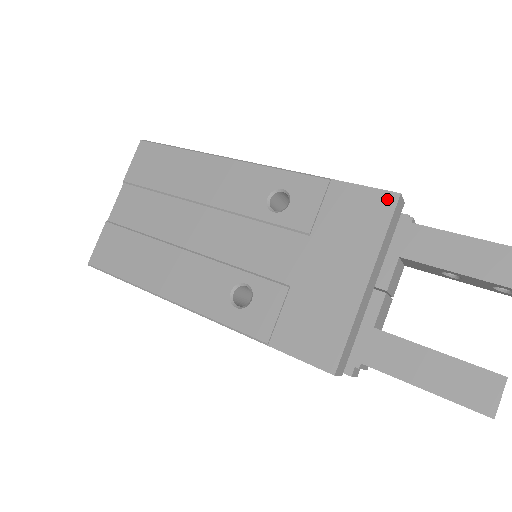
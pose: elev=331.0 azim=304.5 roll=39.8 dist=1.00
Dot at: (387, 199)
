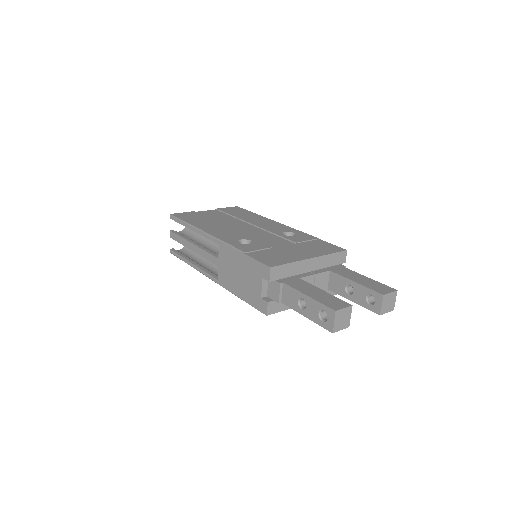
Dot at: (340, 249)
